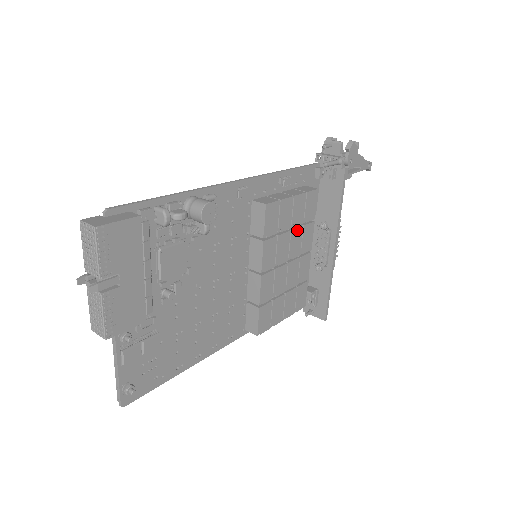
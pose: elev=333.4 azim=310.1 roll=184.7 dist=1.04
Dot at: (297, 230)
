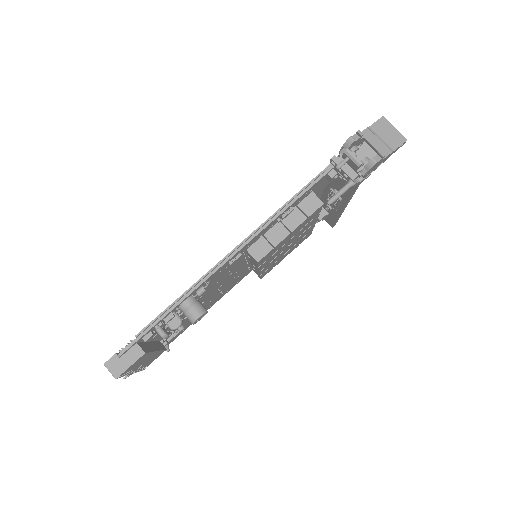
Dot at: (297, 233)
